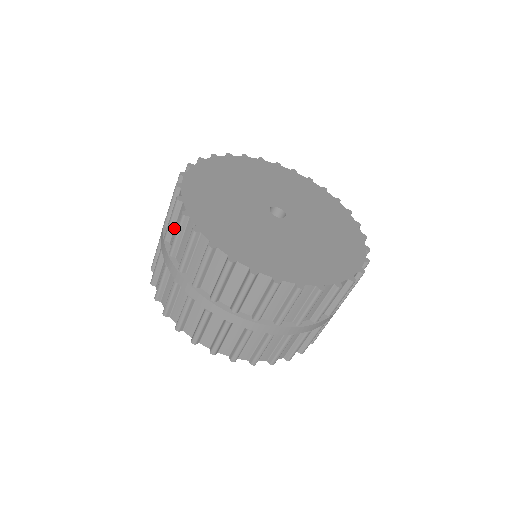
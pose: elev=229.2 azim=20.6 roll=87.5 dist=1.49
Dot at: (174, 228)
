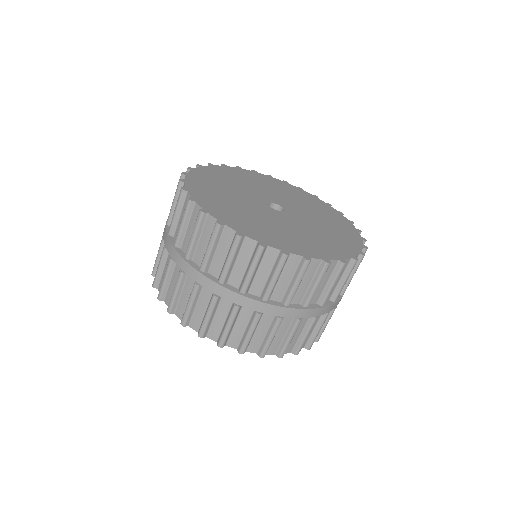
Dot at: occluded
